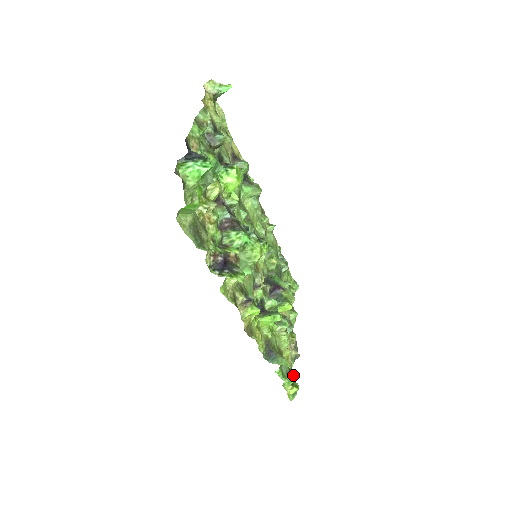
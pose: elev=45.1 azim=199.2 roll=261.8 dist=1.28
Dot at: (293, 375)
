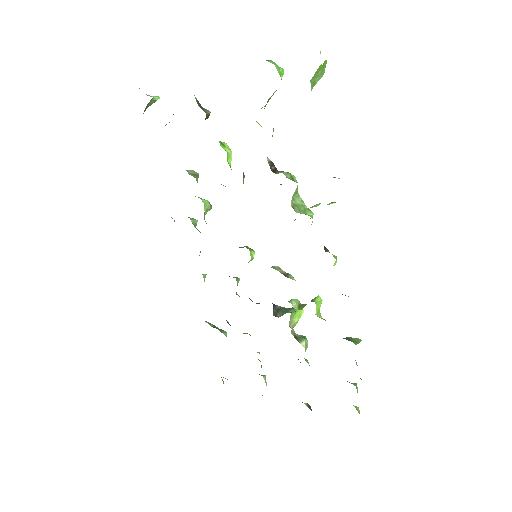
Dot at: occluded
